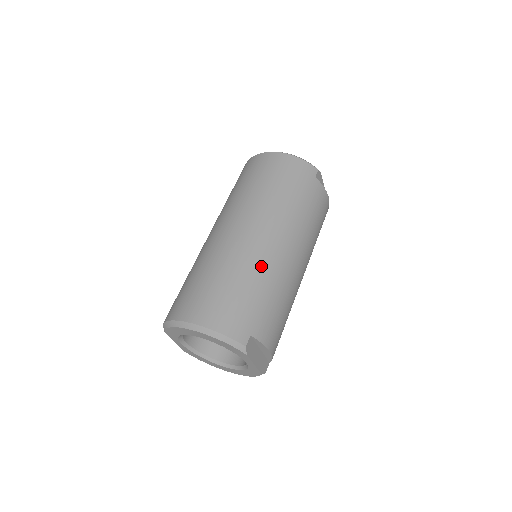
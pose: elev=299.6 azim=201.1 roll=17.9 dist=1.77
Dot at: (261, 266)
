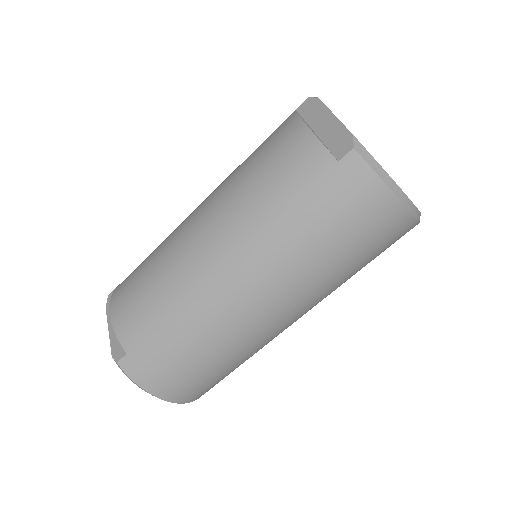
Dot at: occluded
